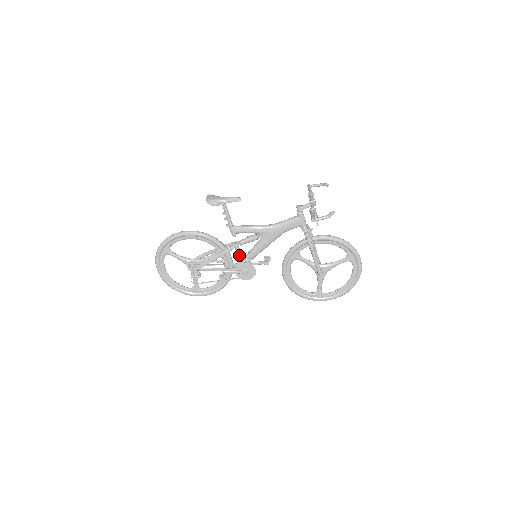
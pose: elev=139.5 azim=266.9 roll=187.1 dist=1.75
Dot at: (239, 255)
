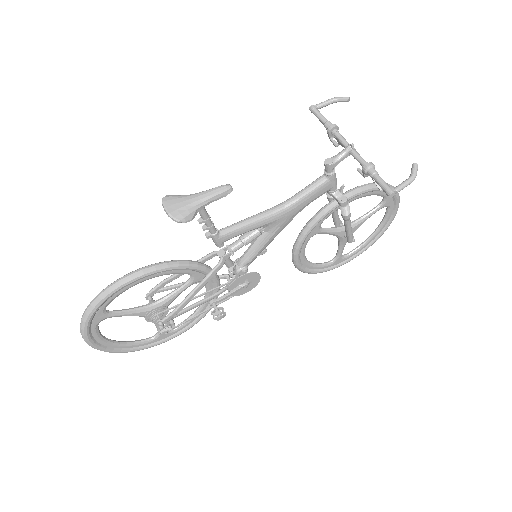
Dot at: (231, 267)
